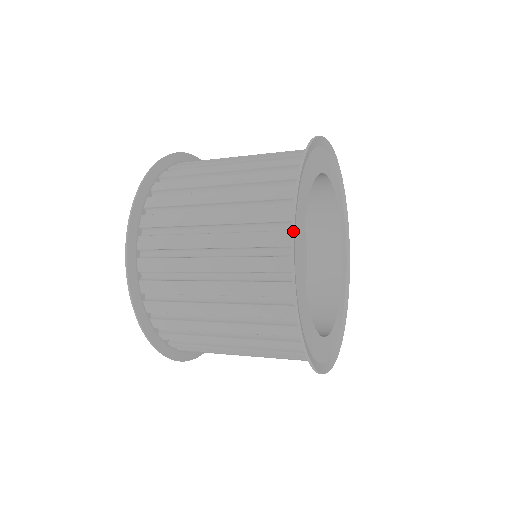
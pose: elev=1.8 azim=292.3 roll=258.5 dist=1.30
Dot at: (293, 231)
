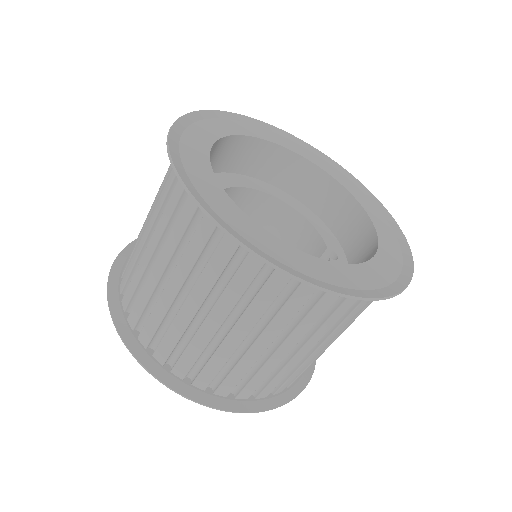
Dot at: (186, 114)
